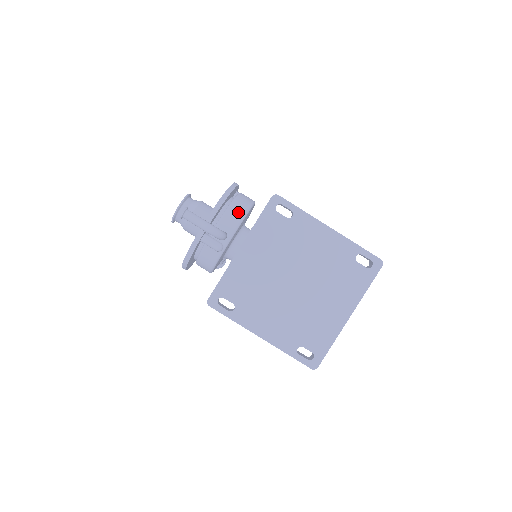
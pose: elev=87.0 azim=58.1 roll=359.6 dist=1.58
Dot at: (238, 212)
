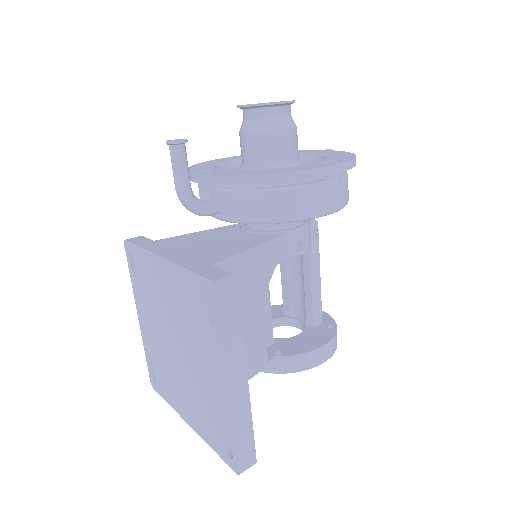
Dot at: (255, 210)
